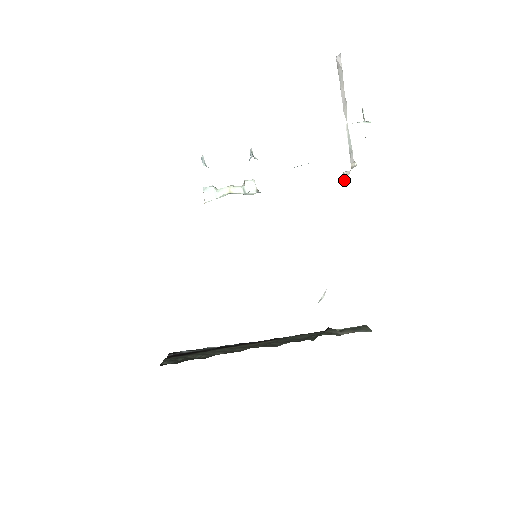
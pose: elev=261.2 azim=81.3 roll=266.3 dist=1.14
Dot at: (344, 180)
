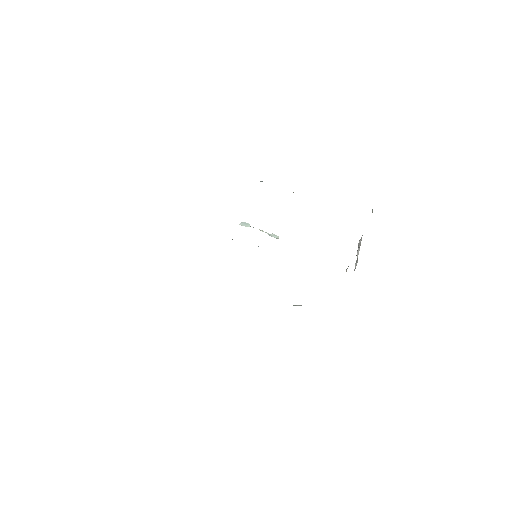
Dot at: (346, 271)
